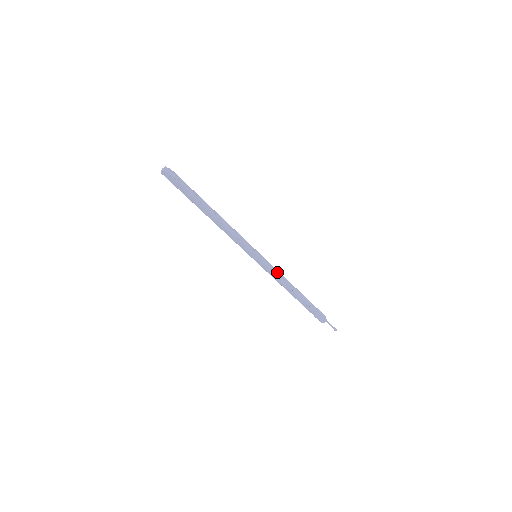
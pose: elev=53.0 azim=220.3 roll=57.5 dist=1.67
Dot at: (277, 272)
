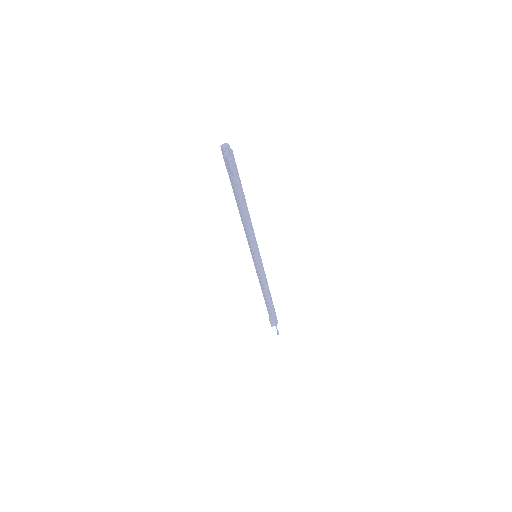
Dot at: (264, 276)
